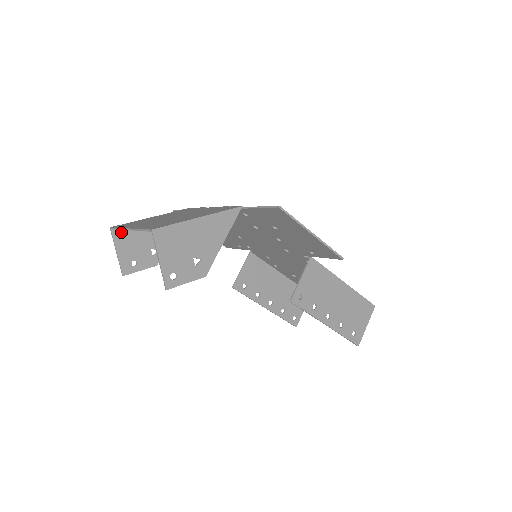
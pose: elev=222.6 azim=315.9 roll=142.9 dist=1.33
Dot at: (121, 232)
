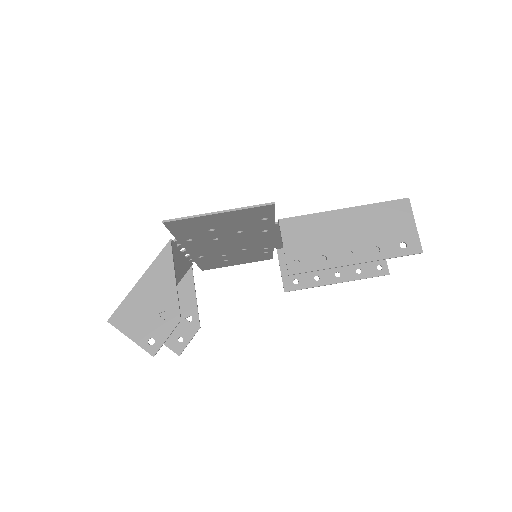
Dot at: occluded
